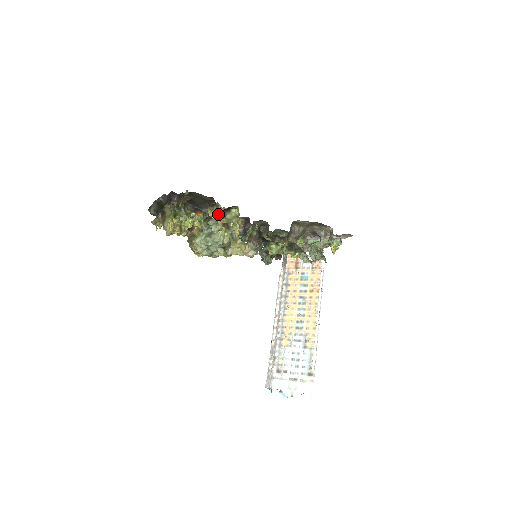
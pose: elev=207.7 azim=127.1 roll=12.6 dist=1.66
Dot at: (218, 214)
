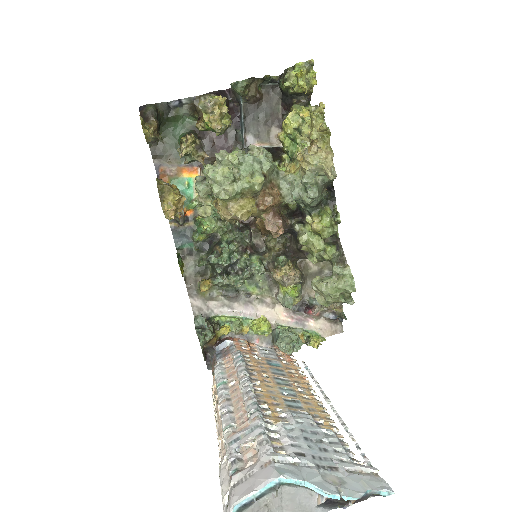
Dot at: occluded
